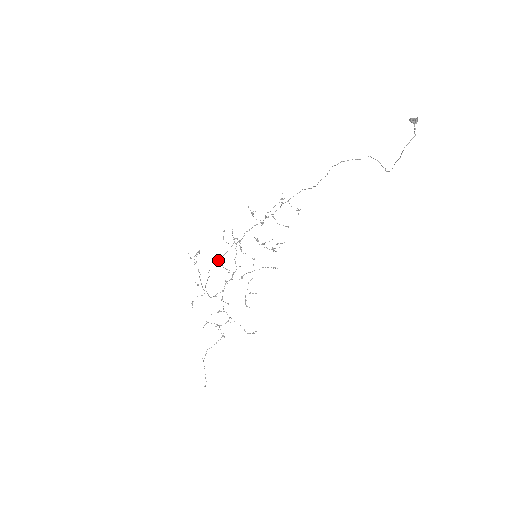
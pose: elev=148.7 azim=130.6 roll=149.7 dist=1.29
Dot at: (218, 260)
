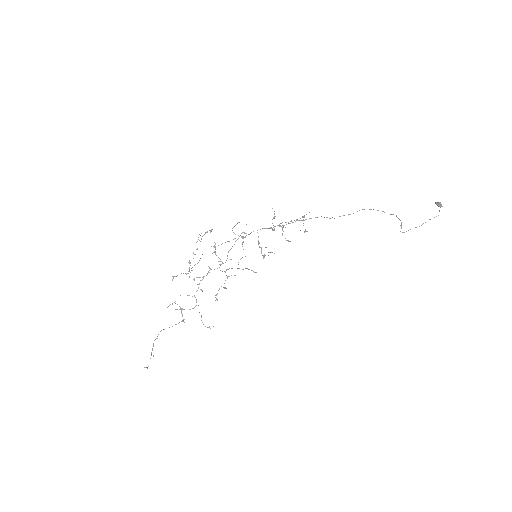
Dot at: (215, 246)
